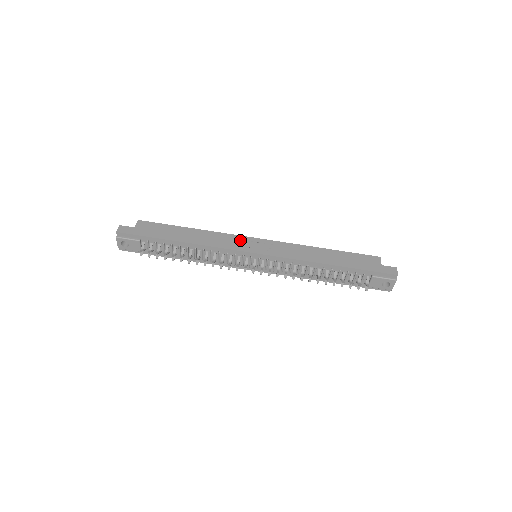
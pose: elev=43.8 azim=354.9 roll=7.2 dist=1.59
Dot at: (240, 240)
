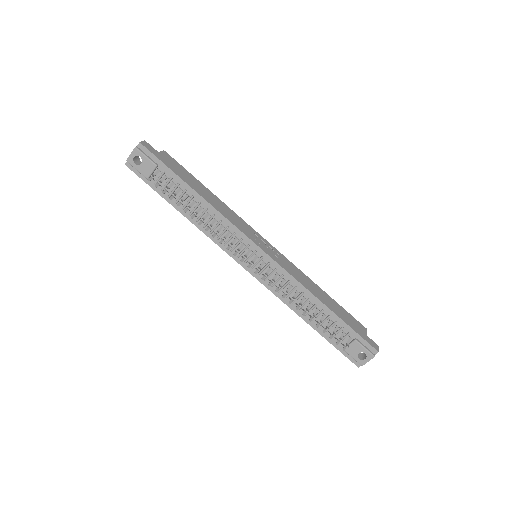
Dot at: (251, 231)
